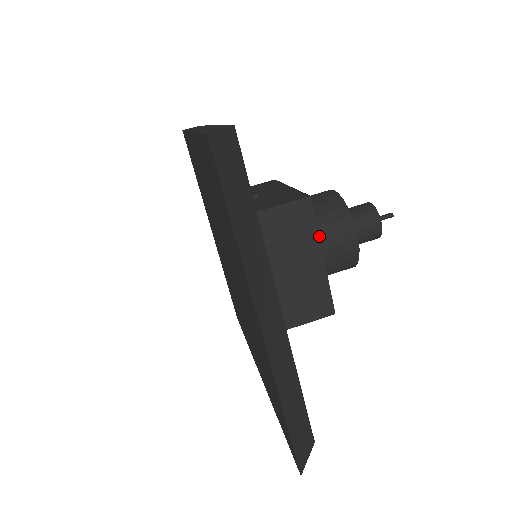
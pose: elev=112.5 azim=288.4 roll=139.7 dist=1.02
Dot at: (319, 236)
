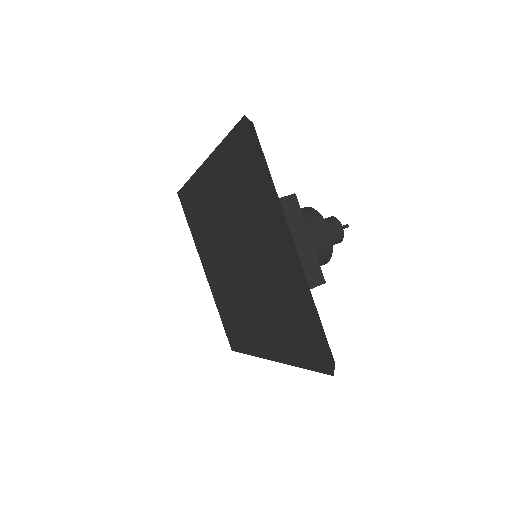
Dot at: occluded
